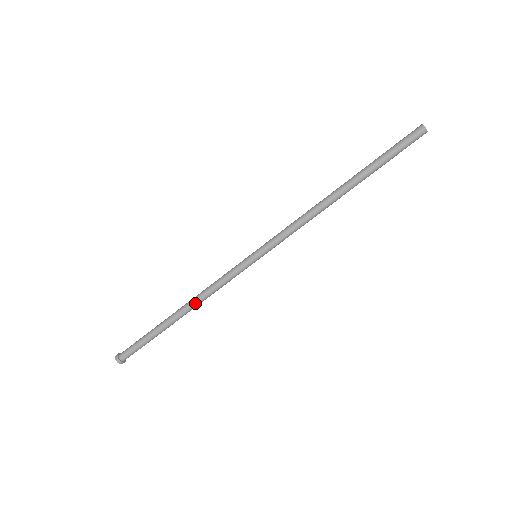
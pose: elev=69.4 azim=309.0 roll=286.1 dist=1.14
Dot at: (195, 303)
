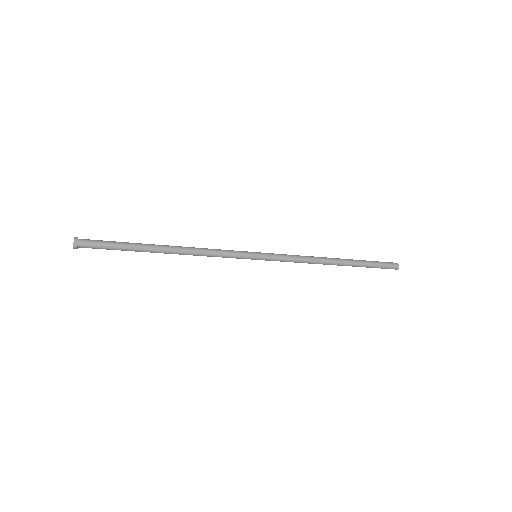
Dot at: (187, 254)
